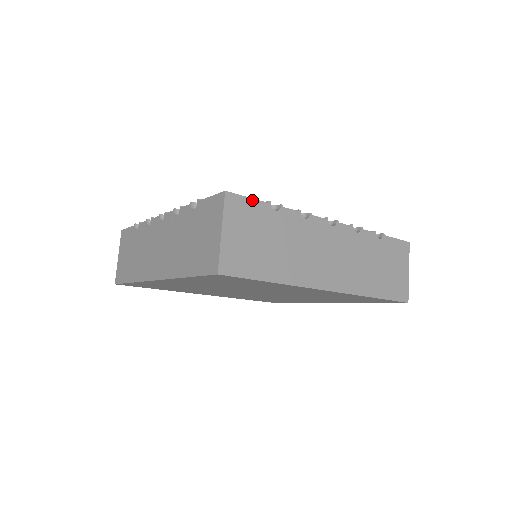
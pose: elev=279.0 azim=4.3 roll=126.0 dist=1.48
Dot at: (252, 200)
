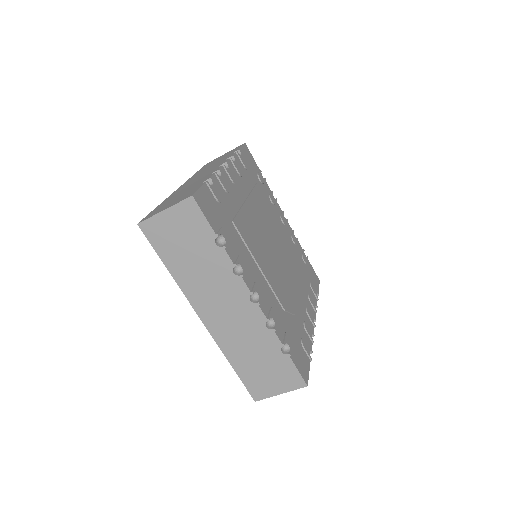
Dot at: (206, 220)
